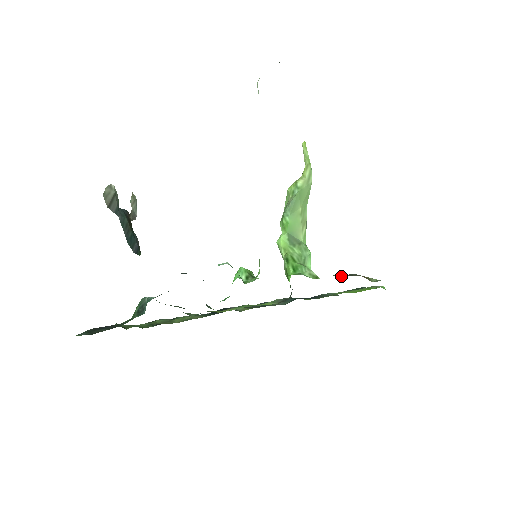
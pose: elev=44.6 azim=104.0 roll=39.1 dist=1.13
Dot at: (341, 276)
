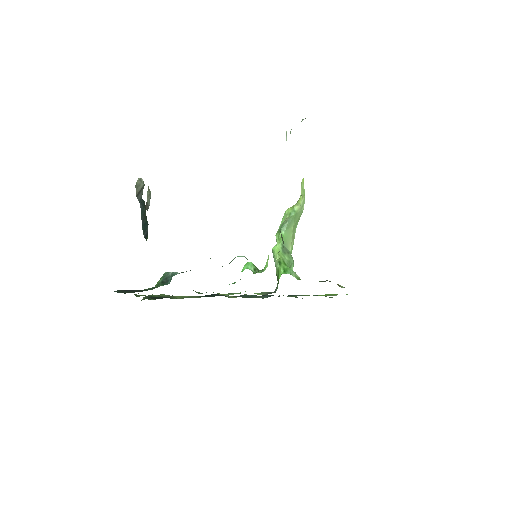
Dot at: occluded
